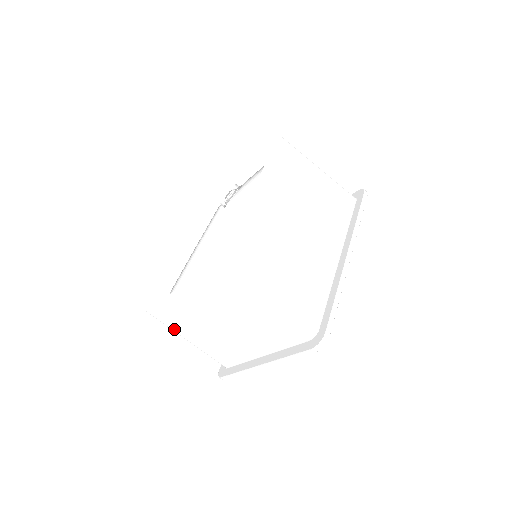
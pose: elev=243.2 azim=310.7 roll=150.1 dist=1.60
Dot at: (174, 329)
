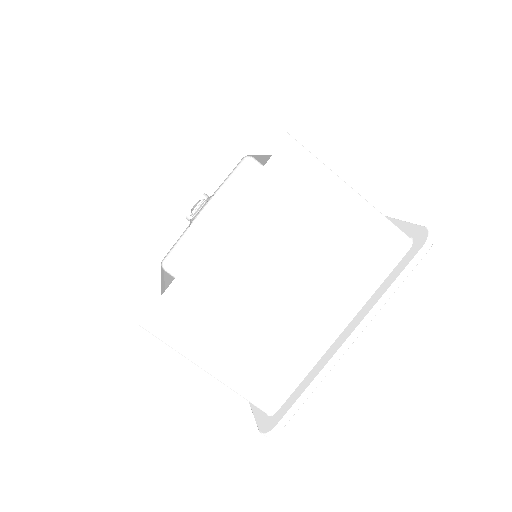
Dot at: (191, 346)
